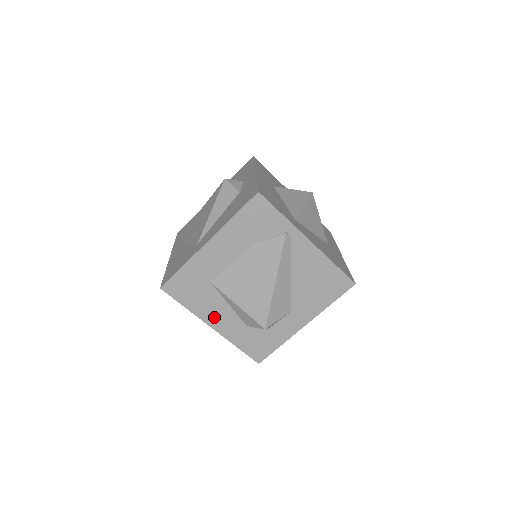
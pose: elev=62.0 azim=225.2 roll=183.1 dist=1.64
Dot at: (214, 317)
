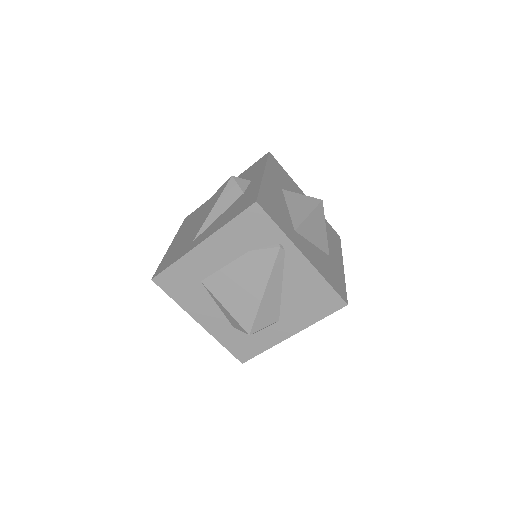
Dot at: (202, 314)
